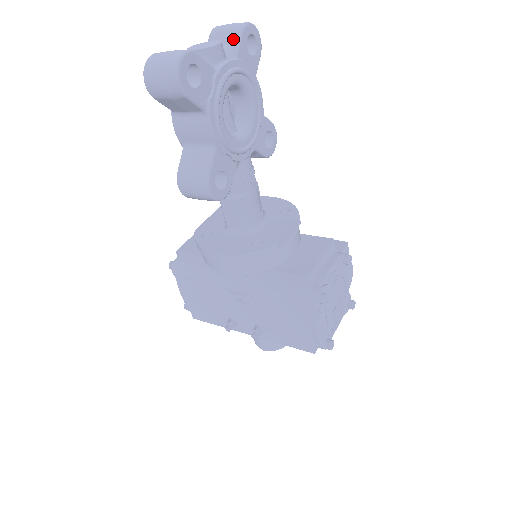
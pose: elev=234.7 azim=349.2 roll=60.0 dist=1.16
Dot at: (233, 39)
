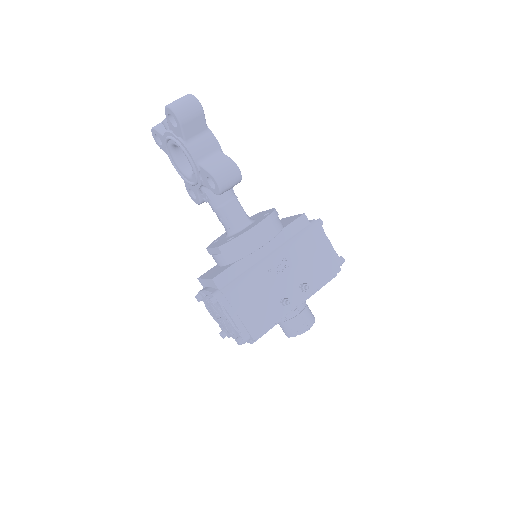
Dot at: occluded
